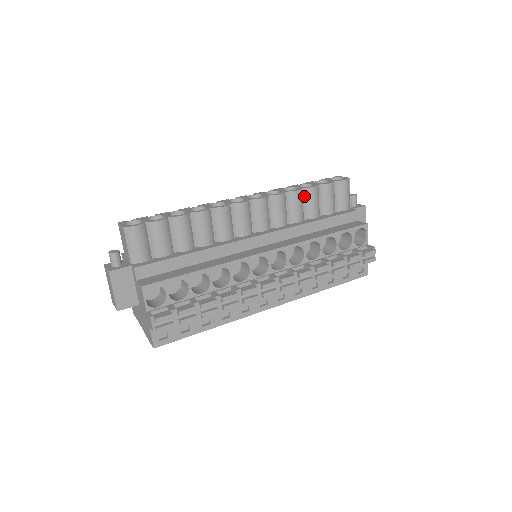
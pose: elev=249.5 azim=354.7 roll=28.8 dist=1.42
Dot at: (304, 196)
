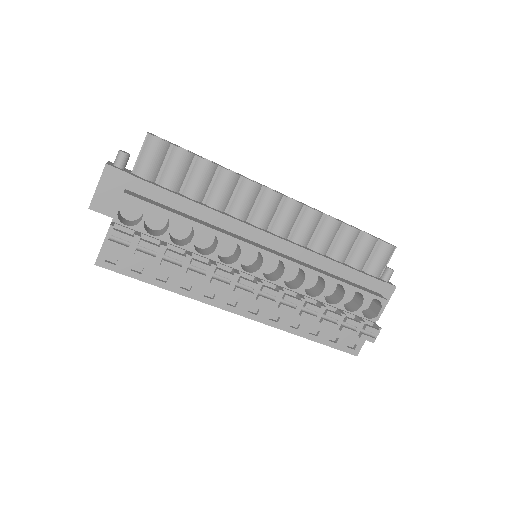
Dot at: (340, 231)
